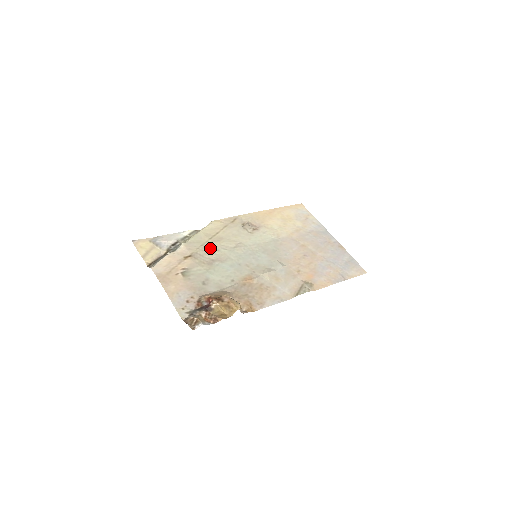
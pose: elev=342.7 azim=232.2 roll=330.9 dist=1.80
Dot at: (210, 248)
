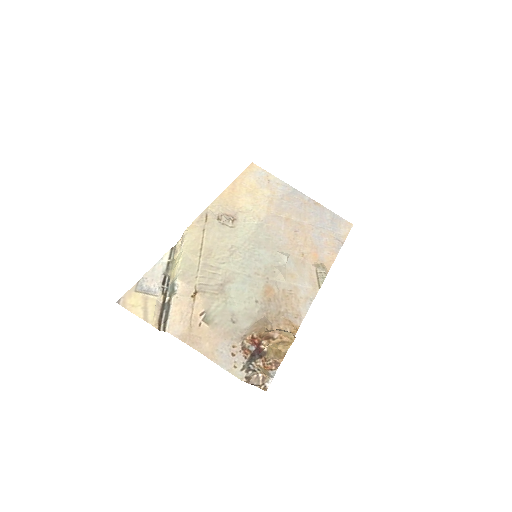
Dot at: (209, 270)
